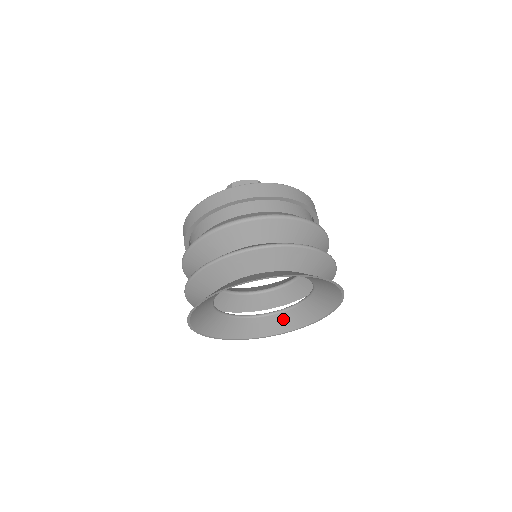
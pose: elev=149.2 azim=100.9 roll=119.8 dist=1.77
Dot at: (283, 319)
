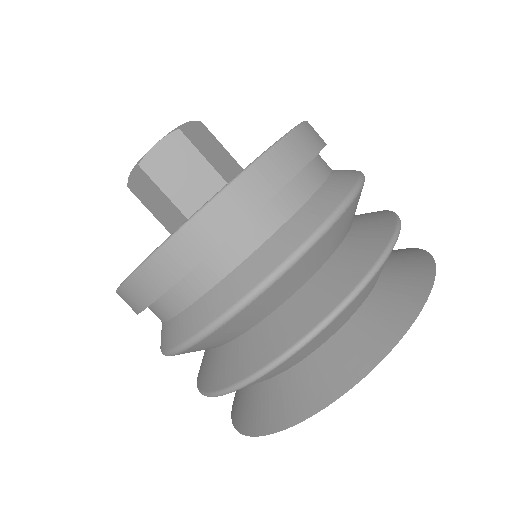
Dot at: occluded
